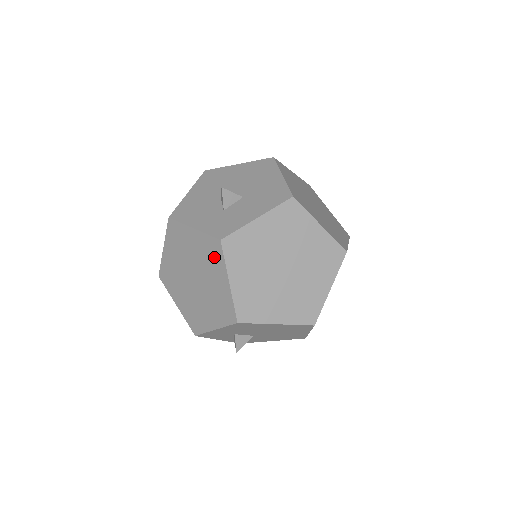
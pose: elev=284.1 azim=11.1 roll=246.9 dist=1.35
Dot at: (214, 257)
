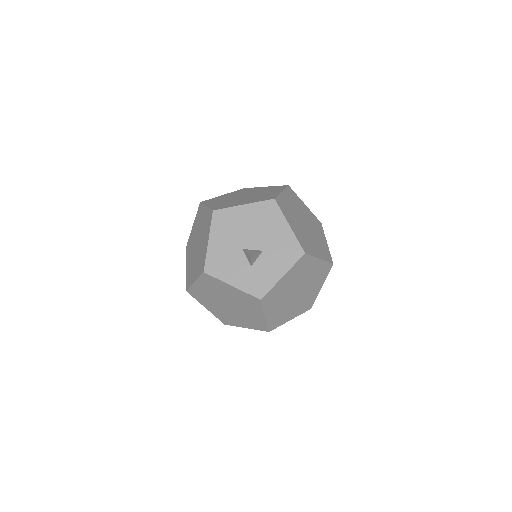
Dot at: (252, 304)
